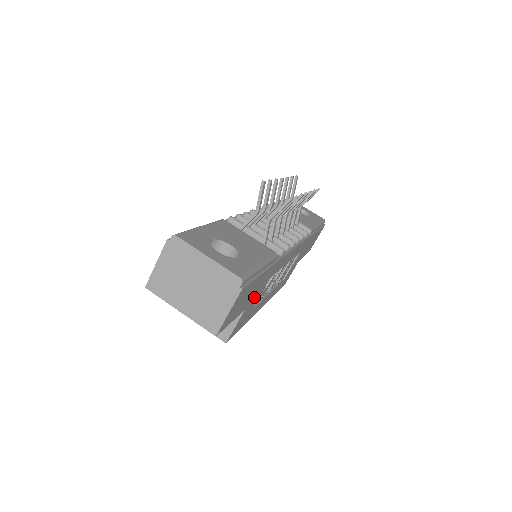
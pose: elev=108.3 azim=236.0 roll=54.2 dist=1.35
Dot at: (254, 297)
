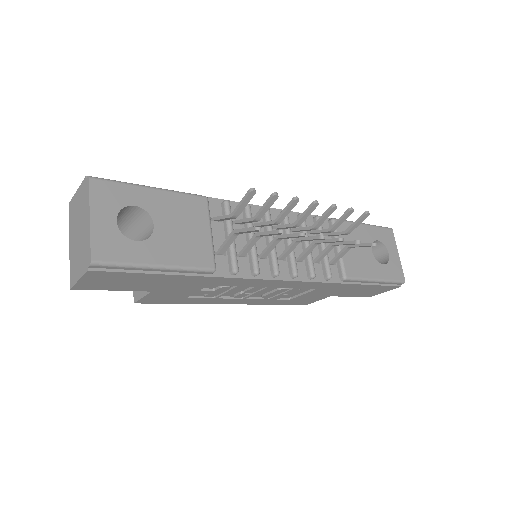
Dot at: (172, 288)
